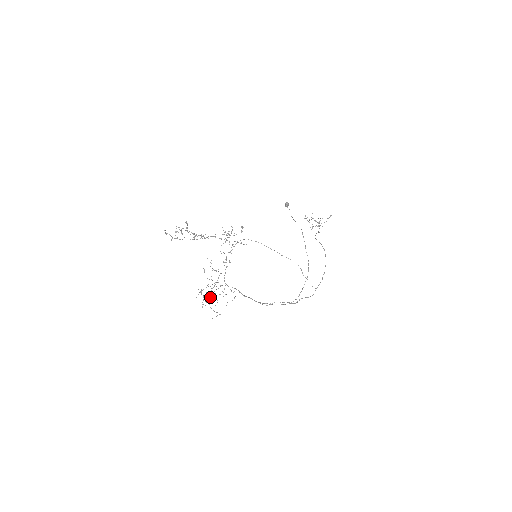
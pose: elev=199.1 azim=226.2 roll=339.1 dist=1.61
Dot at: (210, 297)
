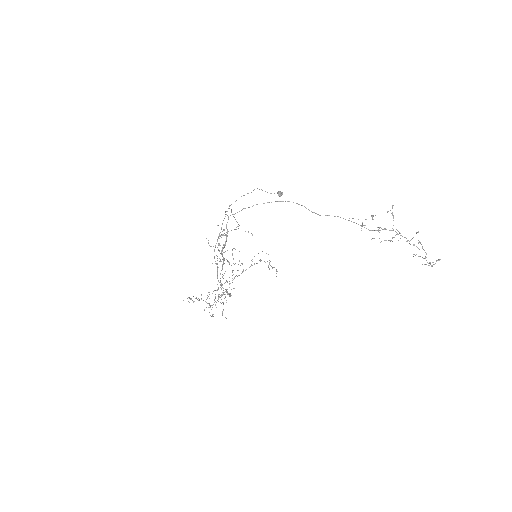
Dot at: (212, 307)
